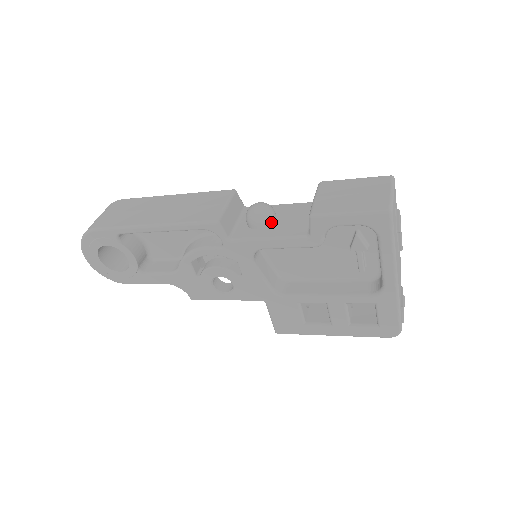
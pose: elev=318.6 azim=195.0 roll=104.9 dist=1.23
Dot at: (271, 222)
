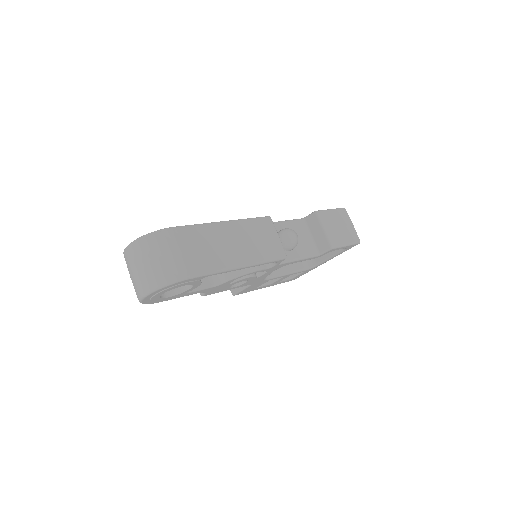
Dot at: occluded
